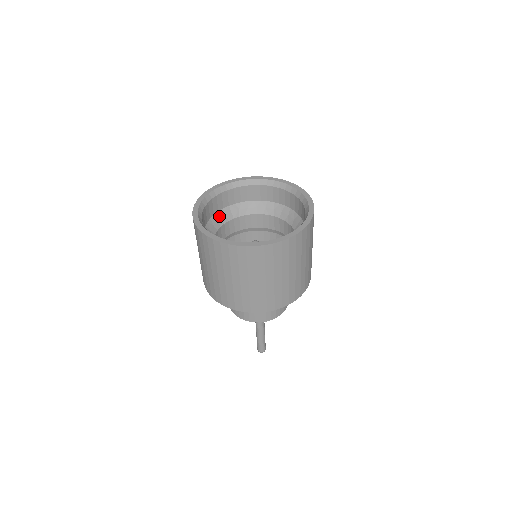
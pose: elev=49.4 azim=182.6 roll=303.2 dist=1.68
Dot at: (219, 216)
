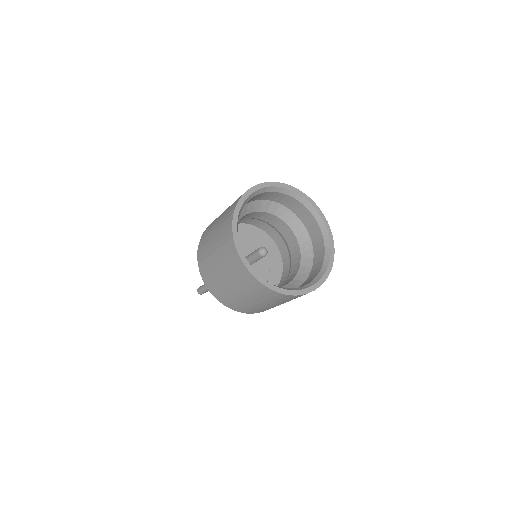
Dot at: (258, 204)
